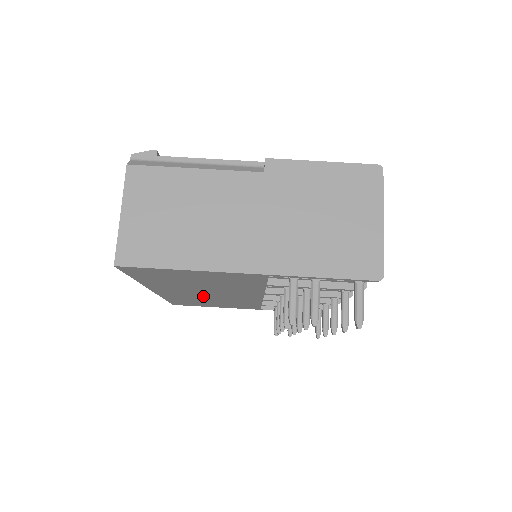
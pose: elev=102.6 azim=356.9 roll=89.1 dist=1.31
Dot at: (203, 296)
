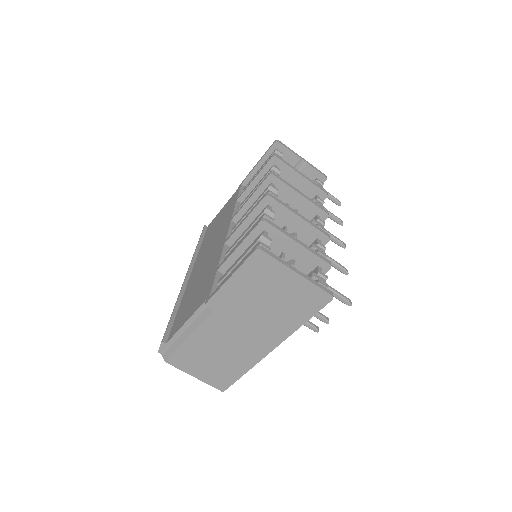
Dot at: occluded
